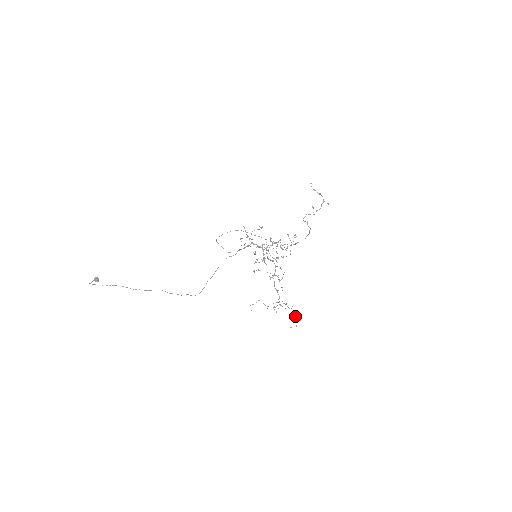
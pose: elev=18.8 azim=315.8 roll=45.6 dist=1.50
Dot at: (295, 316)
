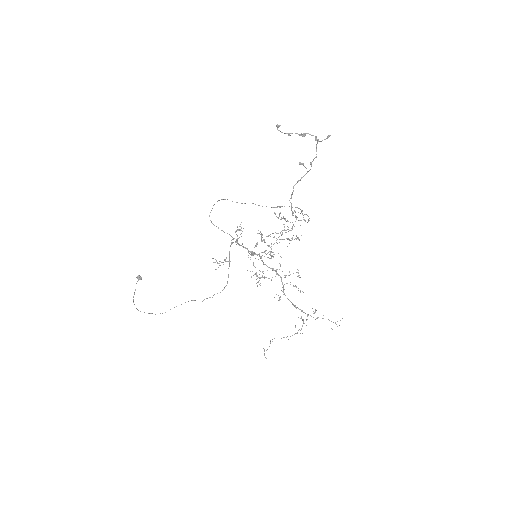
Dot at: occluded
